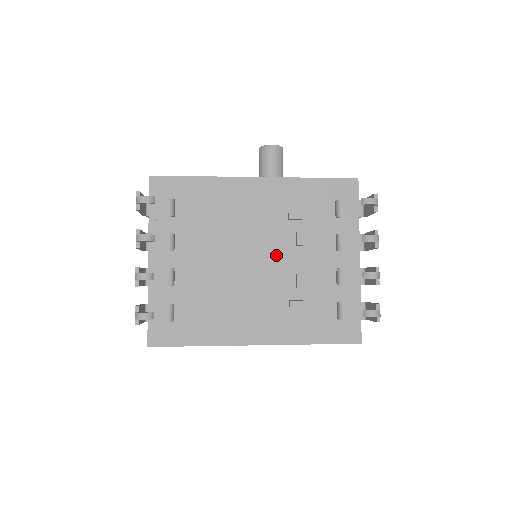
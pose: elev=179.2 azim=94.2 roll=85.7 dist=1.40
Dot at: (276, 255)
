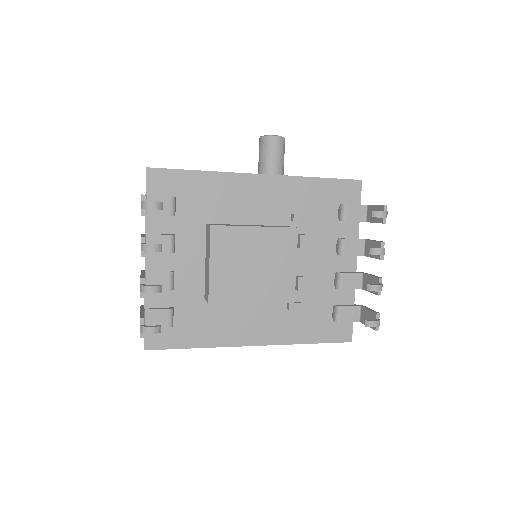
Dot at: (282, 262)
